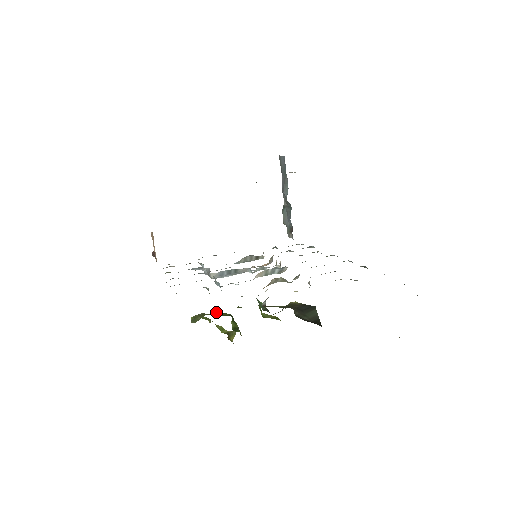
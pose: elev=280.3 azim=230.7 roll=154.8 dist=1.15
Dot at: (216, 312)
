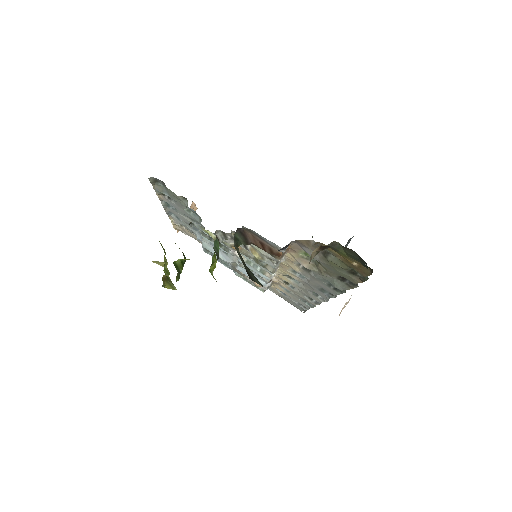
Dot at: occluded
